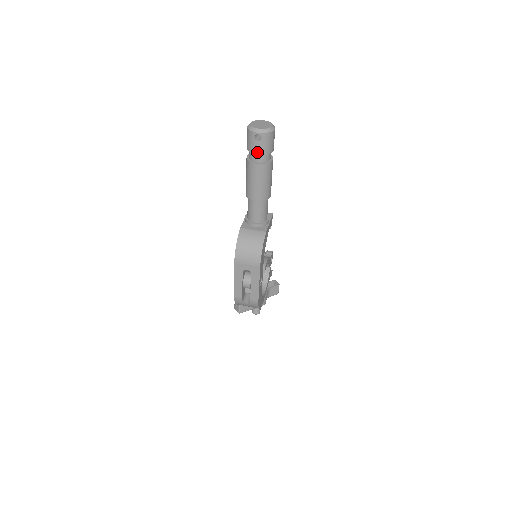
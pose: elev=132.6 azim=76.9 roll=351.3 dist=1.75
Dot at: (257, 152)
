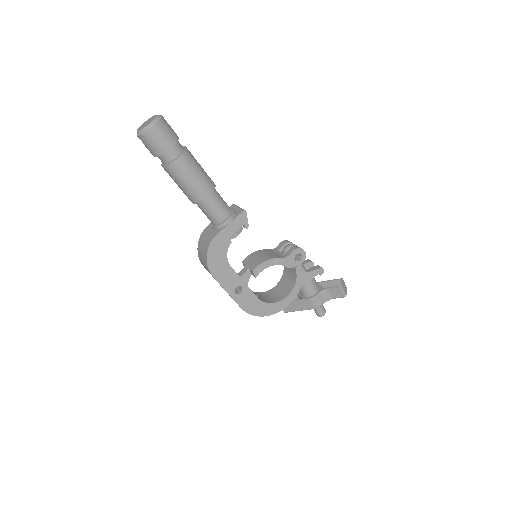
Dot at: (153, 155)
